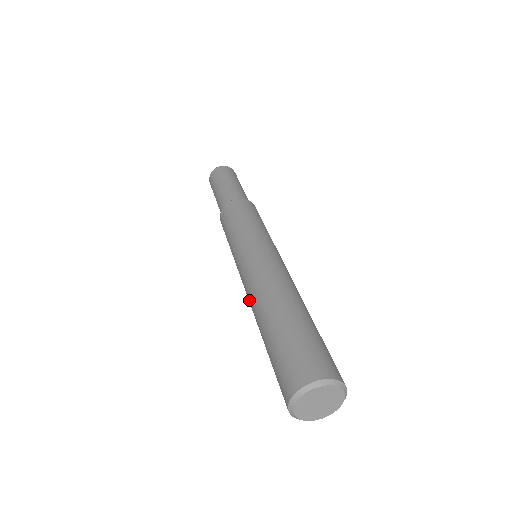
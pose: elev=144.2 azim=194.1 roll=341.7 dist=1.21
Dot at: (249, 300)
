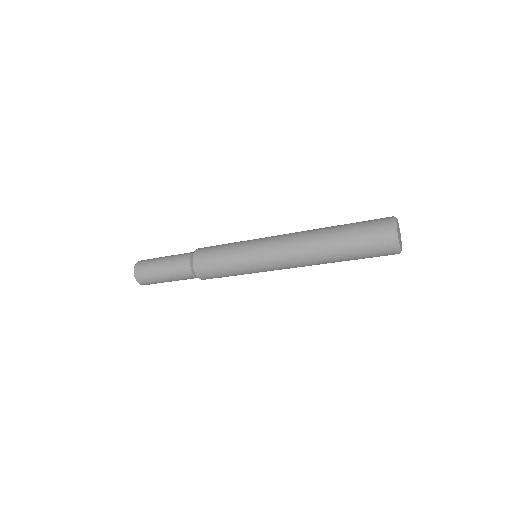
Dot at: (296, 247)
